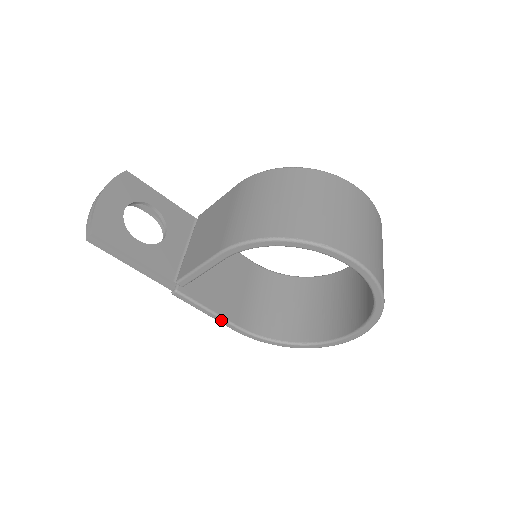
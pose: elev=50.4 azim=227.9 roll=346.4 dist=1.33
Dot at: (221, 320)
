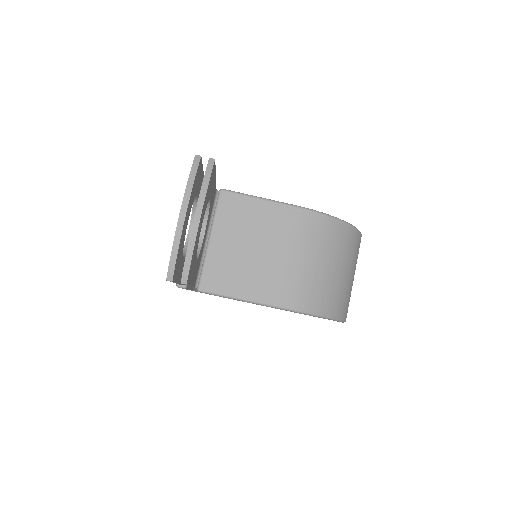
Dot at: occluded
